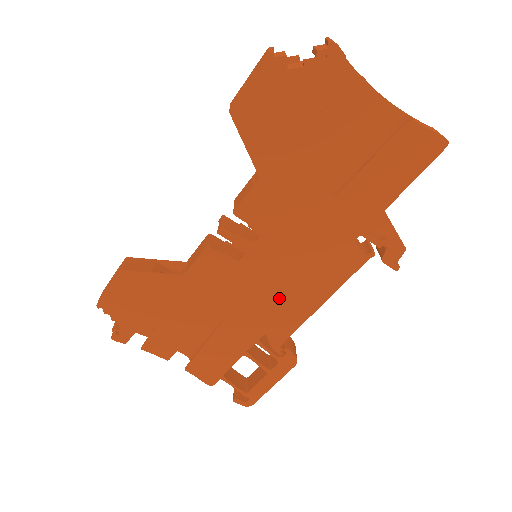
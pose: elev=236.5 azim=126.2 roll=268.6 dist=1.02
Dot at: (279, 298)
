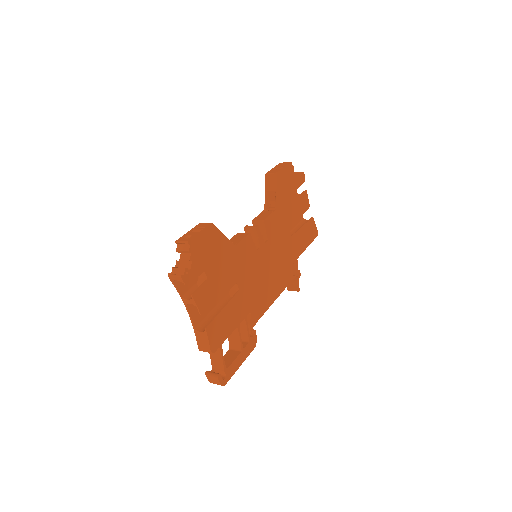
Dot at: (263, 286)
